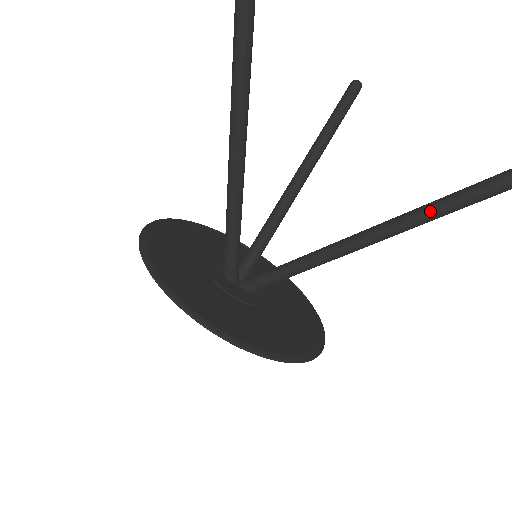
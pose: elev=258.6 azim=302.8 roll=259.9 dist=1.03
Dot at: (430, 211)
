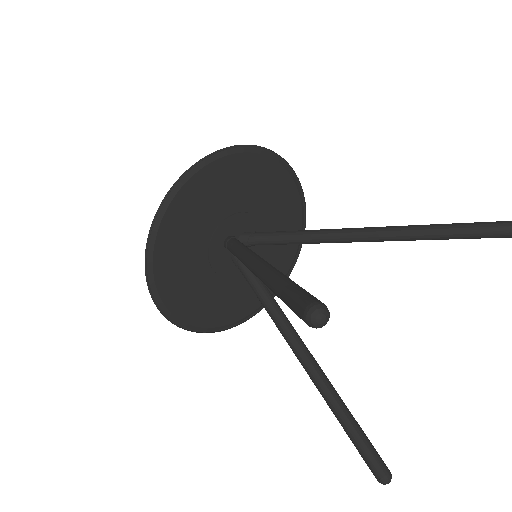
Dot at: (333, 411)
